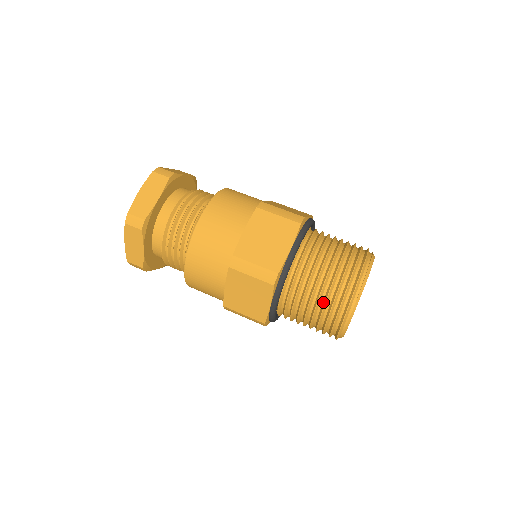
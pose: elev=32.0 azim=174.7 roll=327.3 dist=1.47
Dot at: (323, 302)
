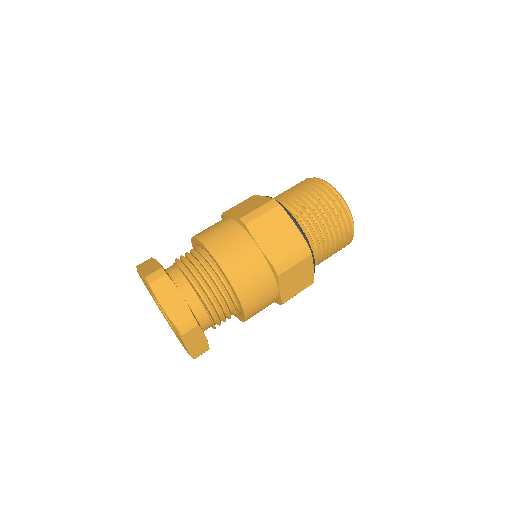
Dot at: (335, 232)
